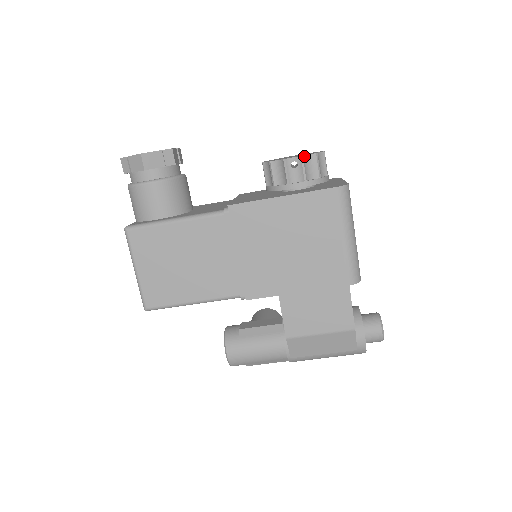
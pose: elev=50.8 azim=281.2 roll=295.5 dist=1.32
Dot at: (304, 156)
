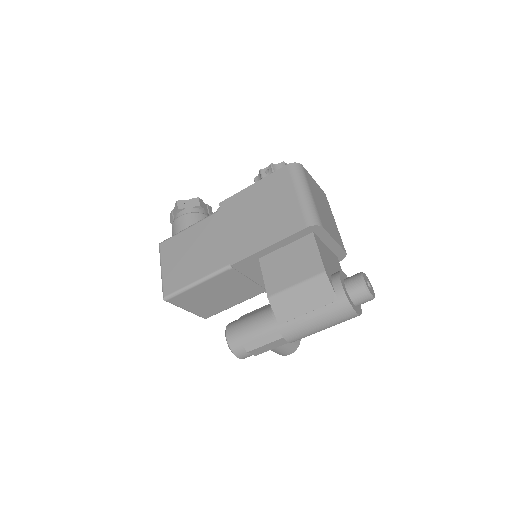
Dot at: (273, 164)
